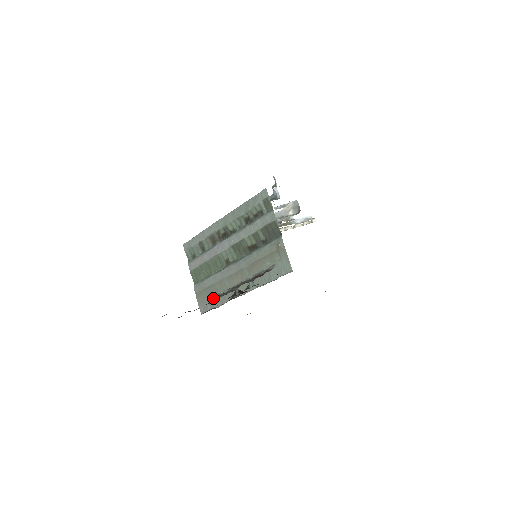
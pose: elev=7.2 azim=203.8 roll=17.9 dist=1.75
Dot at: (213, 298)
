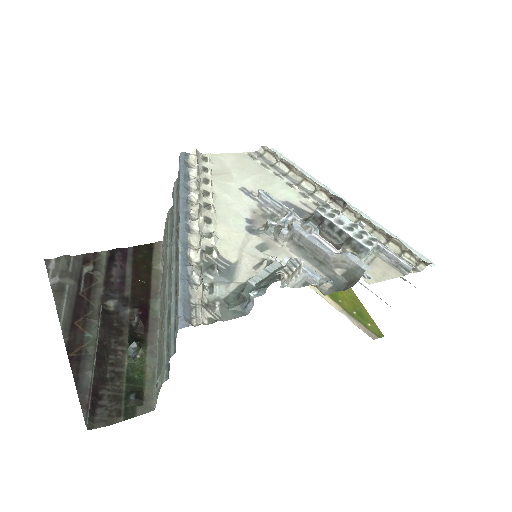
Dot at: (100, 307)
